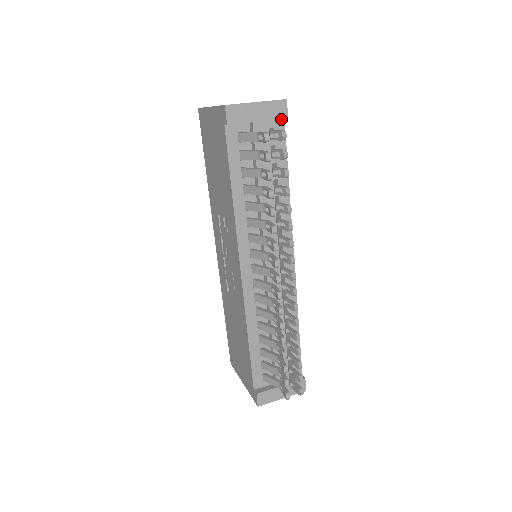
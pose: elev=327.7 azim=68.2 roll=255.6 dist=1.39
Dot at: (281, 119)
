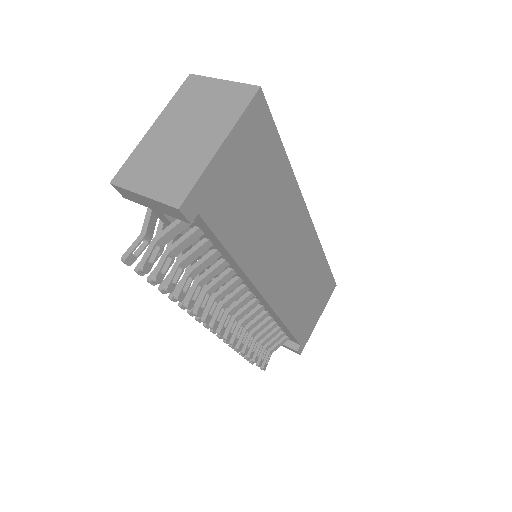
Dot at: (194, 212)
